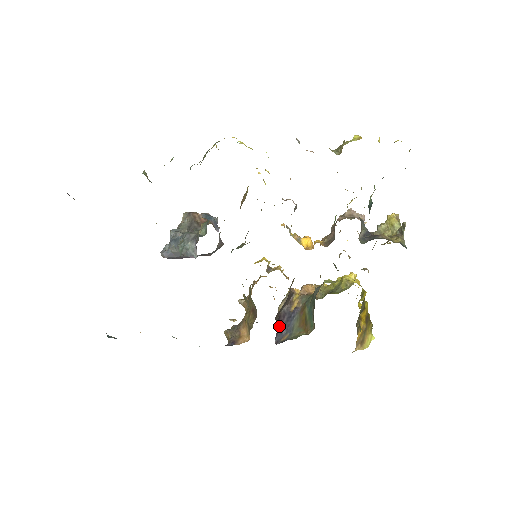
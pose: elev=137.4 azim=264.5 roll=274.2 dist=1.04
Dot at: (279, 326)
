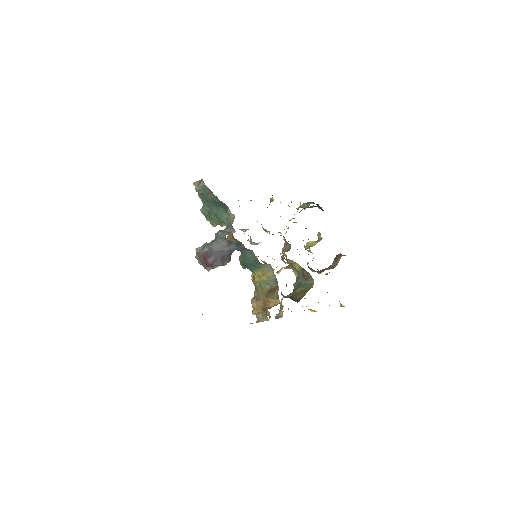
Dot at: occluded
